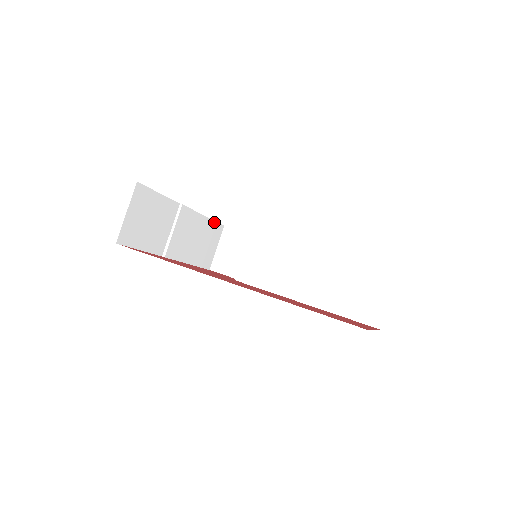
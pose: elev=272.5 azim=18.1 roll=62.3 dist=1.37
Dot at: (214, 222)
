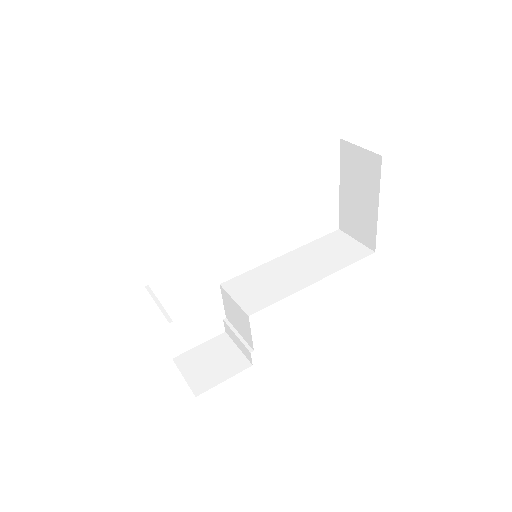
Dot at: occluded
